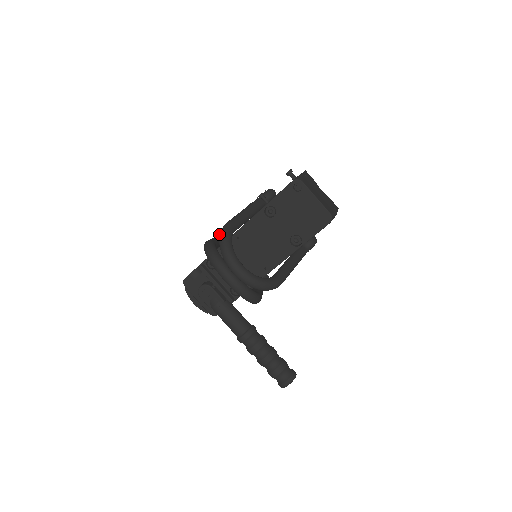
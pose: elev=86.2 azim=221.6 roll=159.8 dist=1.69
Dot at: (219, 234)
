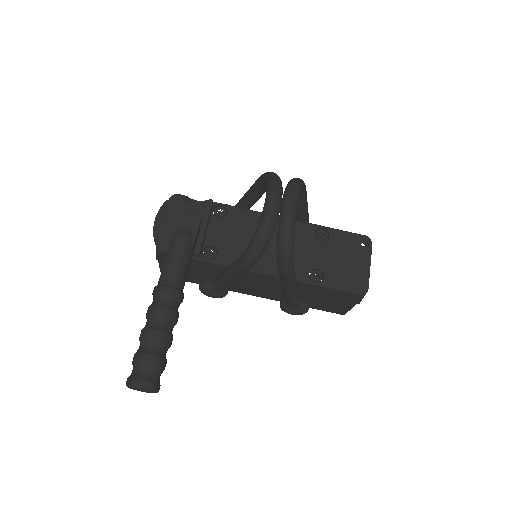
Dot at: occluded
